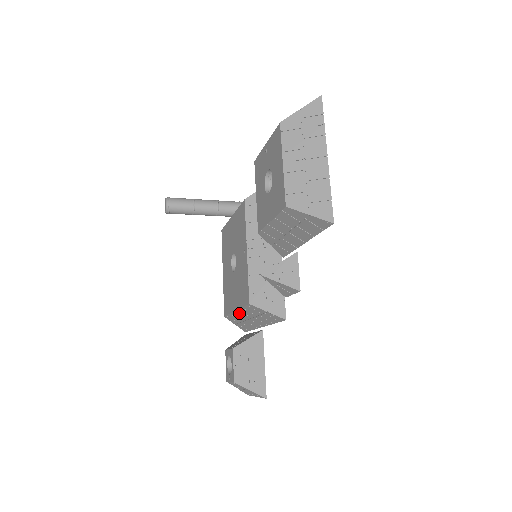
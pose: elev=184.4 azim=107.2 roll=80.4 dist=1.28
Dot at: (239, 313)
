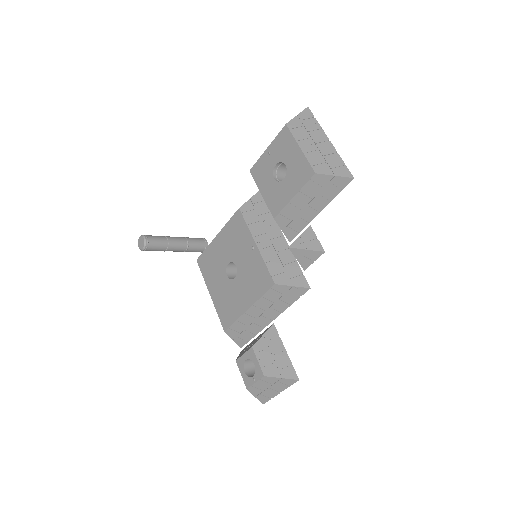
Dot at: (251, 311)
